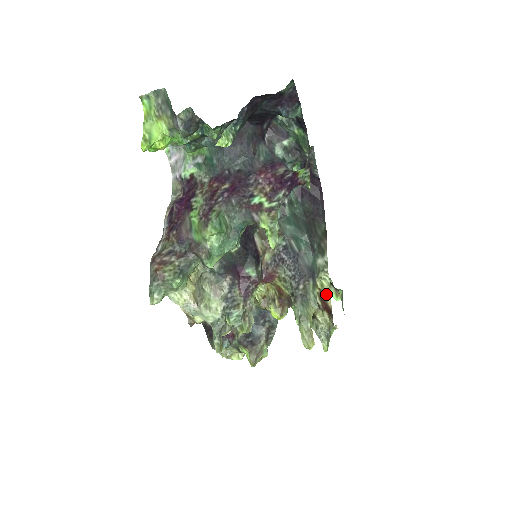
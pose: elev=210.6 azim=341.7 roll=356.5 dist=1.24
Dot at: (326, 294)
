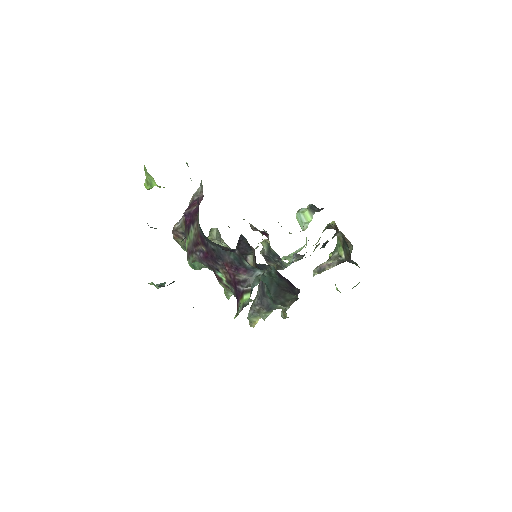
Dot at: (283, 314)
